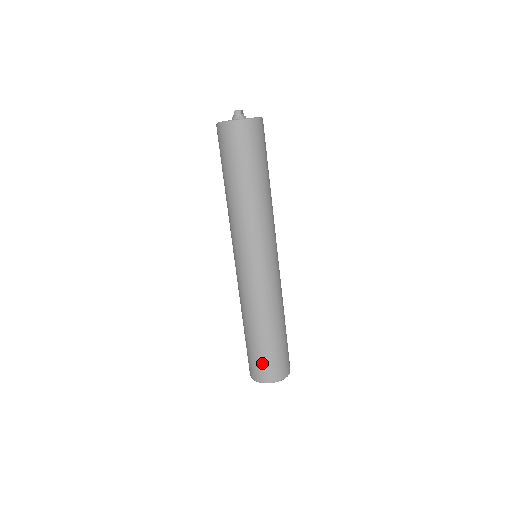
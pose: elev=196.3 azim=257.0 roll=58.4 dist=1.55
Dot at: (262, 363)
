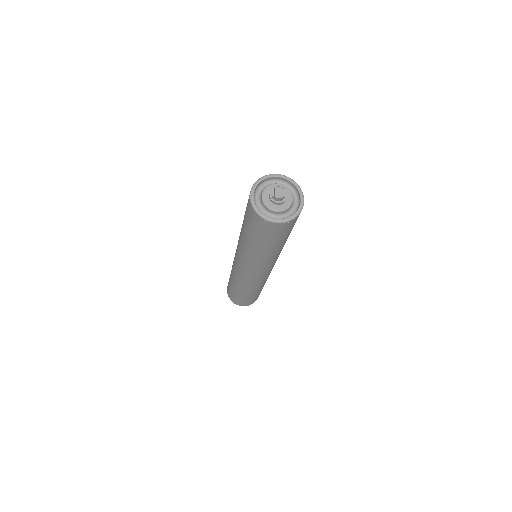
Dot at: (244, 302)
